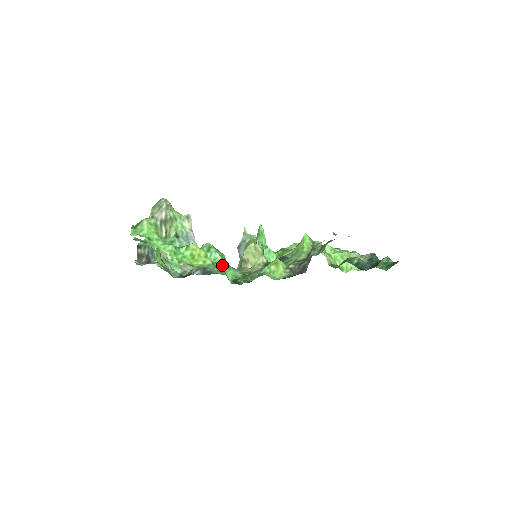
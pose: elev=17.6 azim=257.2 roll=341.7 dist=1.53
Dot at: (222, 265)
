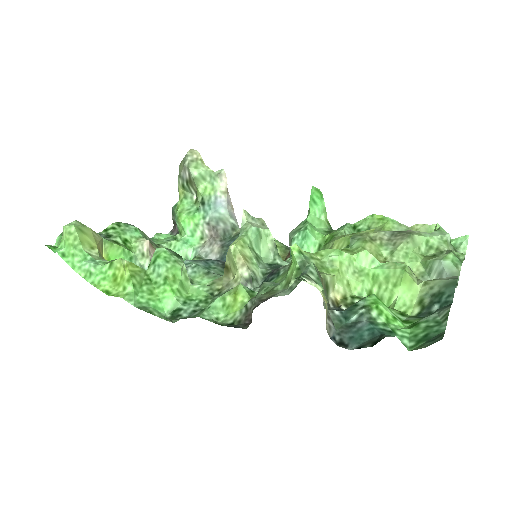
Dot at: (162, 287)
